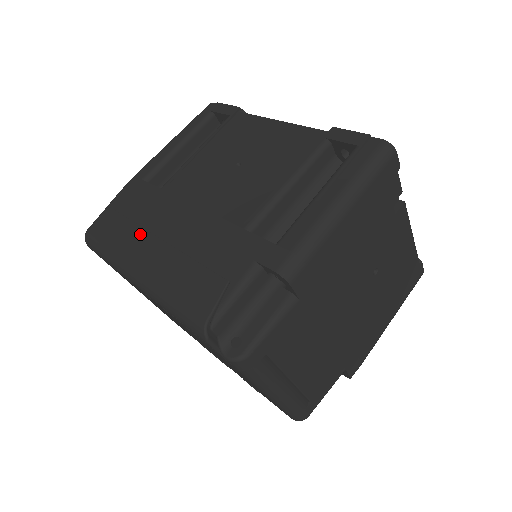
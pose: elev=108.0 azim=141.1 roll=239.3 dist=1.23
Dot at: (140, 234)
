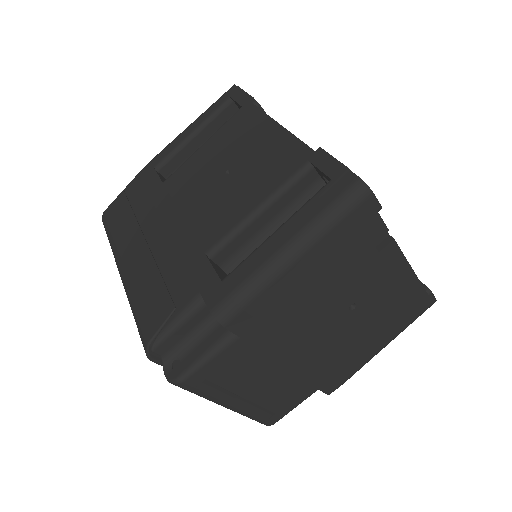
Dot at: (134, 230)
